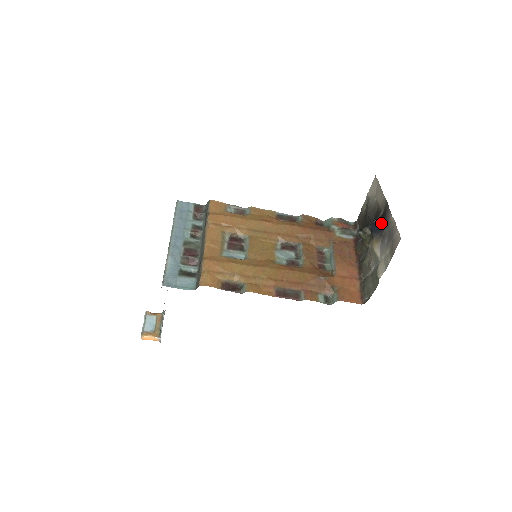
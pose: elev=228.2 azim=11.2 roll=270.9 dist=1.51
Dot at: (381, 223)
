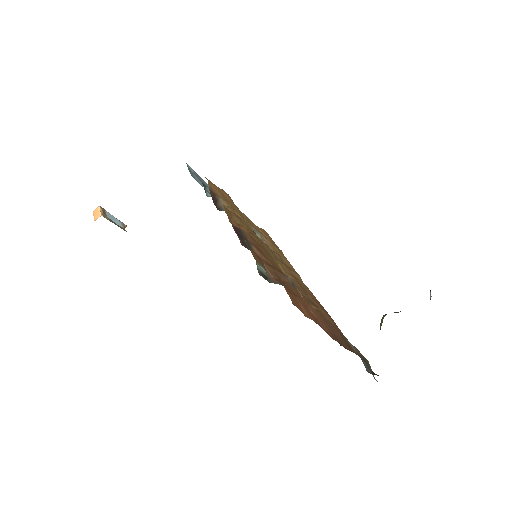
Dot at: occluded
